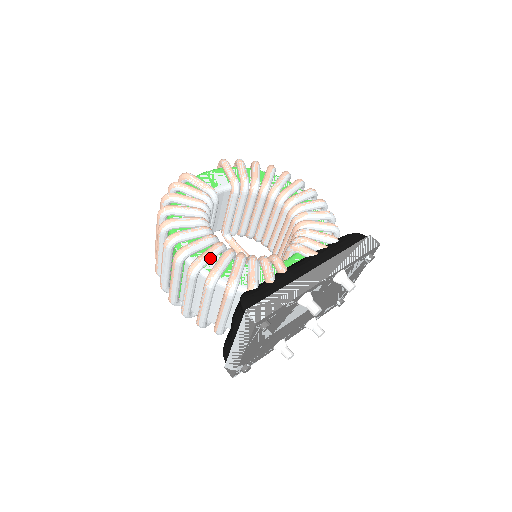
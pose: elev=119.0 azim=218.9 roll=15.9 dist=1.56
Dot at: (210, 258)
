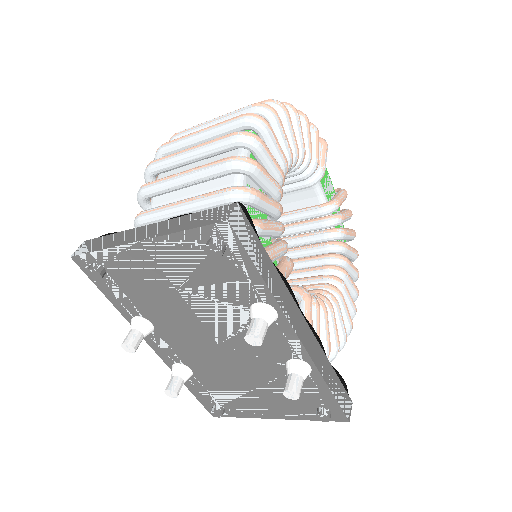
Dot at: (267, 161)
